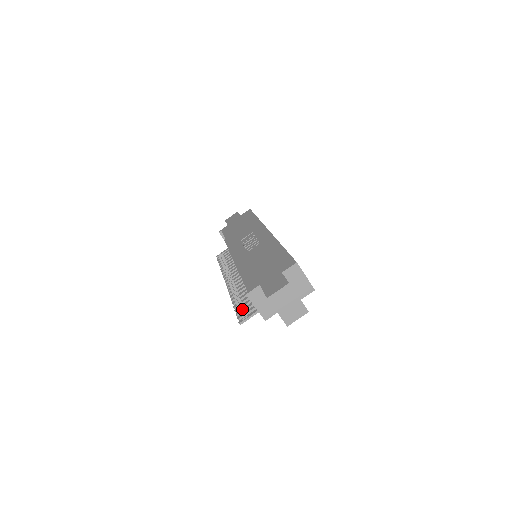
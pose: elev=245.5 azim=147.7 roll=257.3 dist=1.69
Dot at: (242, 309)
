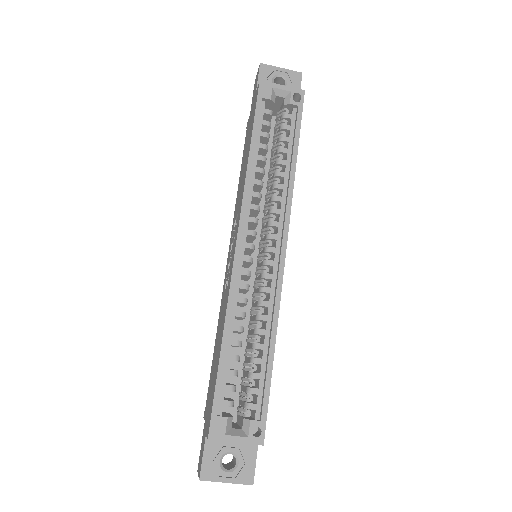
Dot at: occluded
